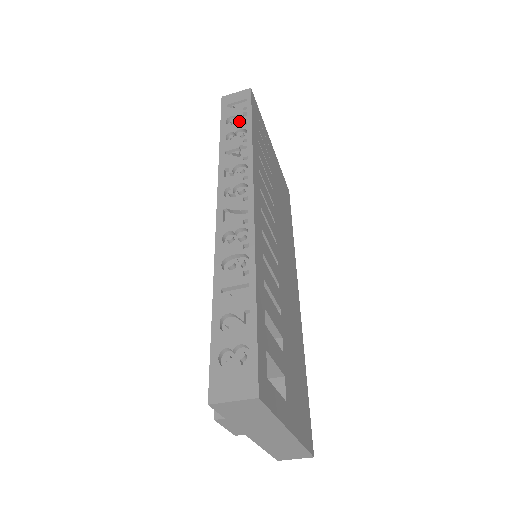
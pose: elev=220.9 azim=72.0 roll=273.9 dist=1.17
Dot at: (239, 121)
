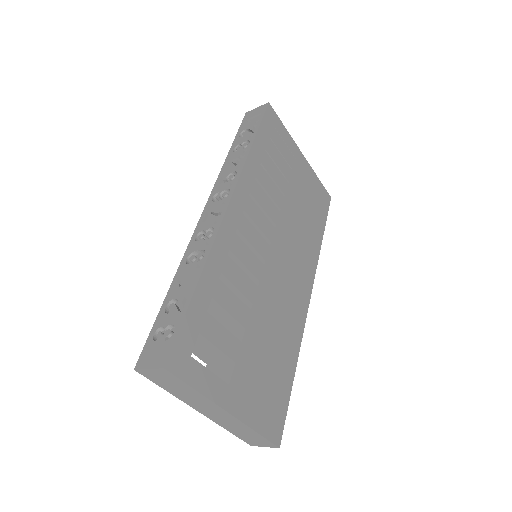
Dot at: (248, 134)
